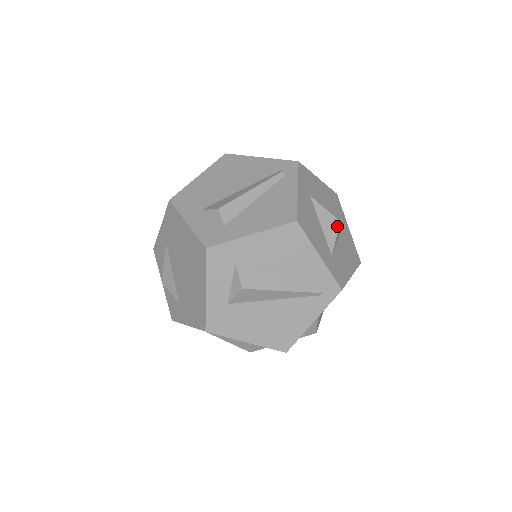
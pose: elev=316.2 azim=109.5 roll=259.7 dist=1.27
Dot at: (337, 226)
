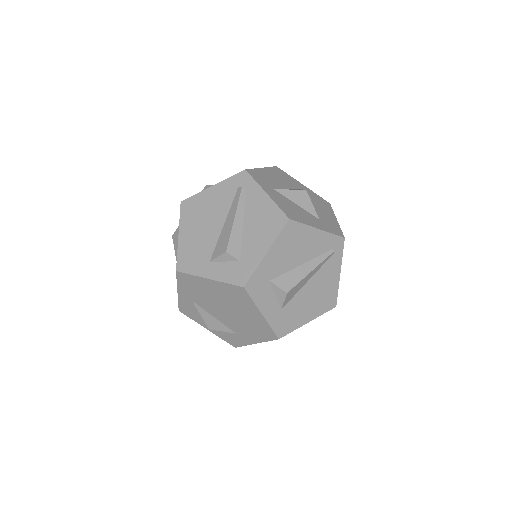
Dot at: (307, 196)
